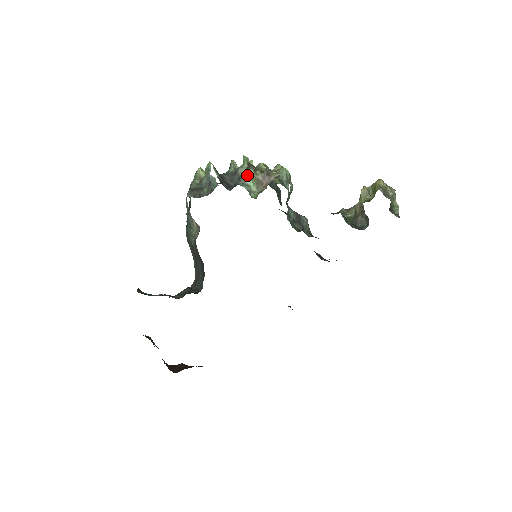
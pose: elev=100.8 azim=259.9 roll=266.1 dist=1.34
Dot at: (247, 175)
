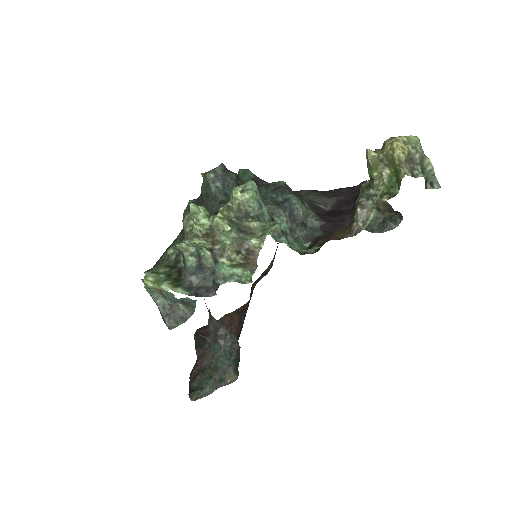
Dot at: (222, 268)
